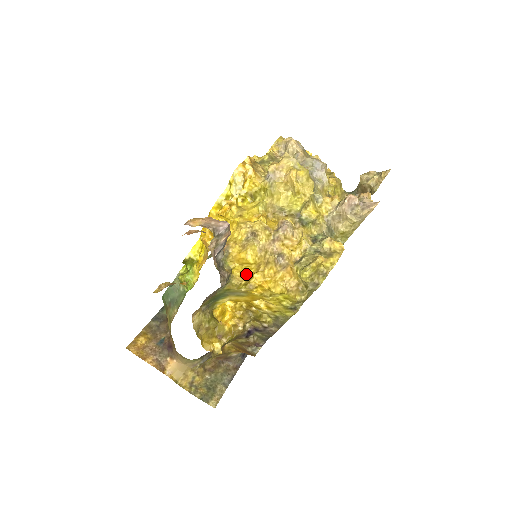
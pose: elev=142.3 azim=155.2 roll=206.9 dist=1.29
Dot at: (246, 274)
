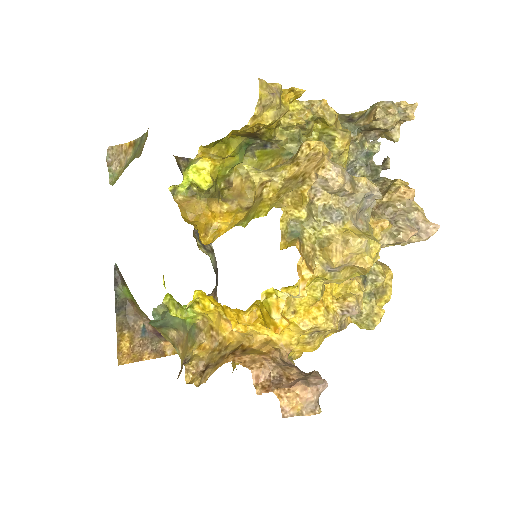
Dot at: occluded
